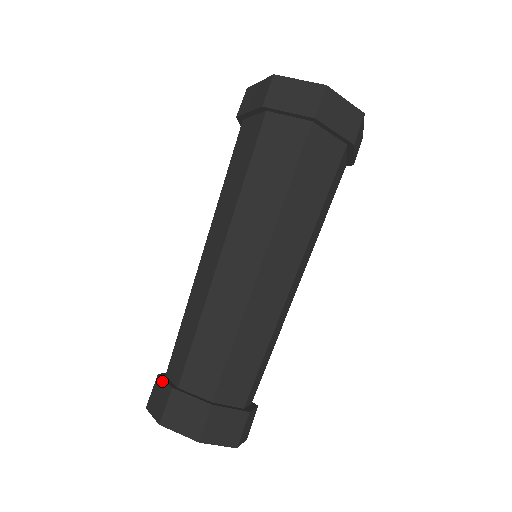
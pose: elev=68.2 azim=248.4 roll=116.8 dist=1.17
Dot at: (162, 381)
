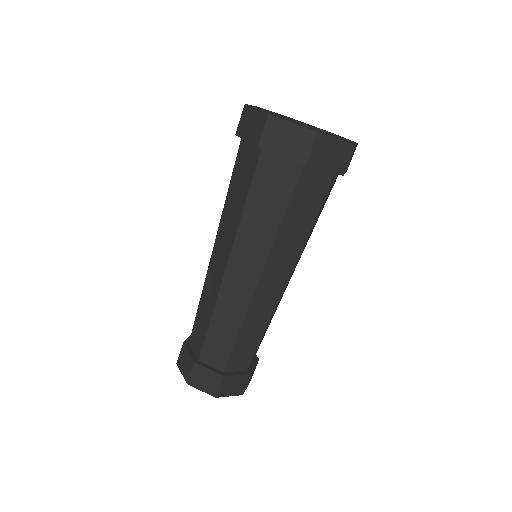
Dot at: (186, 351)
